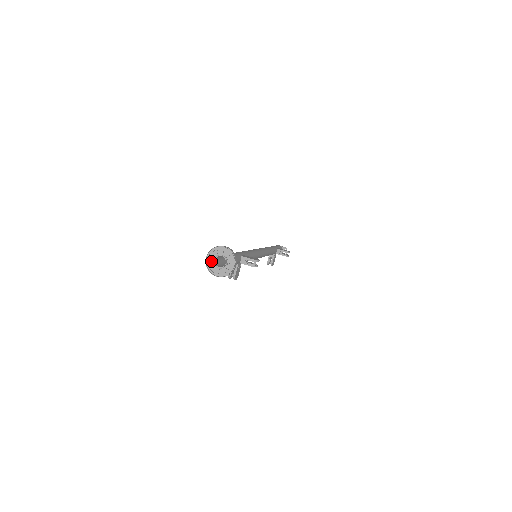
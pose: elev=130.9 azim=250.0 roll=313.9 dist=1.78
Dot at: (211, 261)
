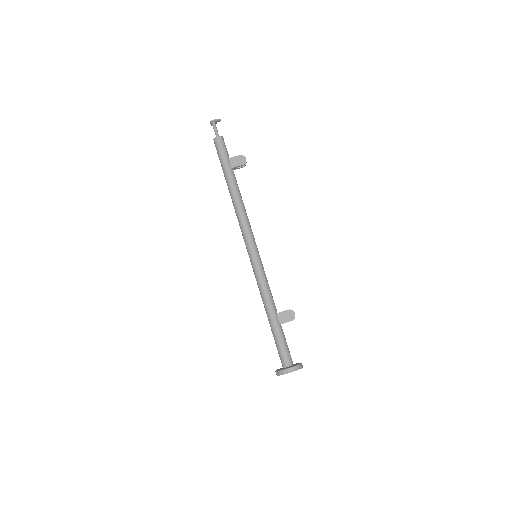
Dot at: occluded
